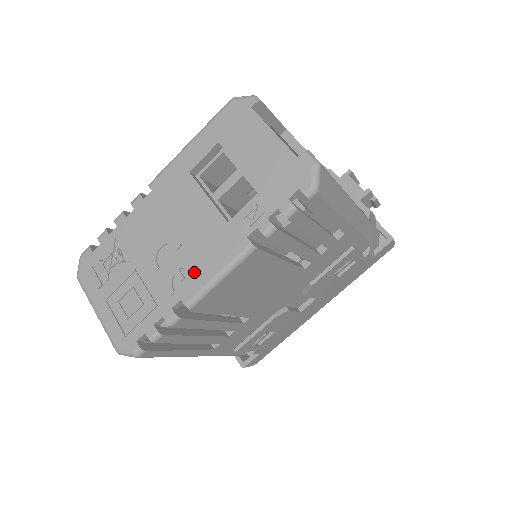
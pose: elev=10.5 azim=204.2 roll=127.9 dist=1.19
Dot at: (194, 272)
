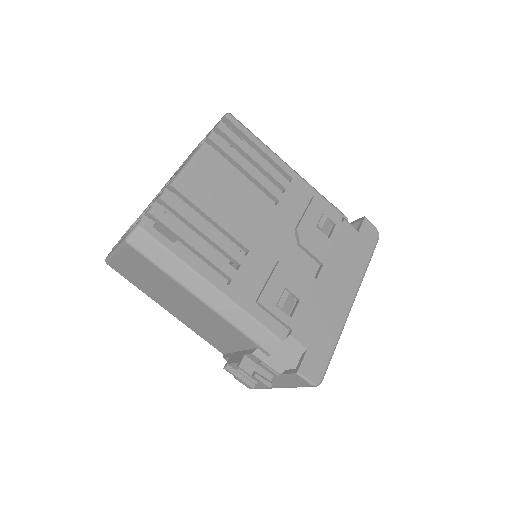
Dot at: (173, 177)
